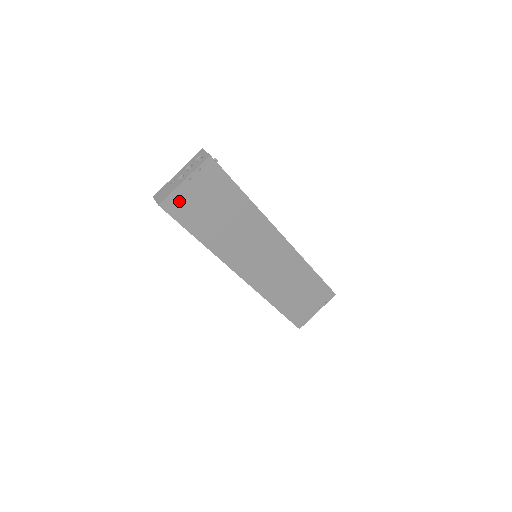
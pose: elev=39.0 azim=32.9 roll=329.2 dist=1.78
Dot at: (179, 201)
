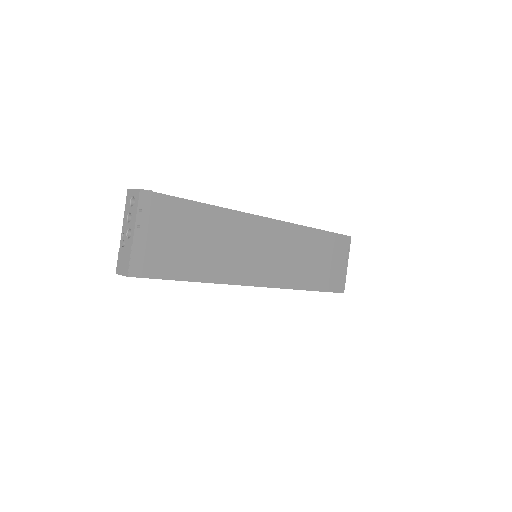
Dot at: (144, 257)
